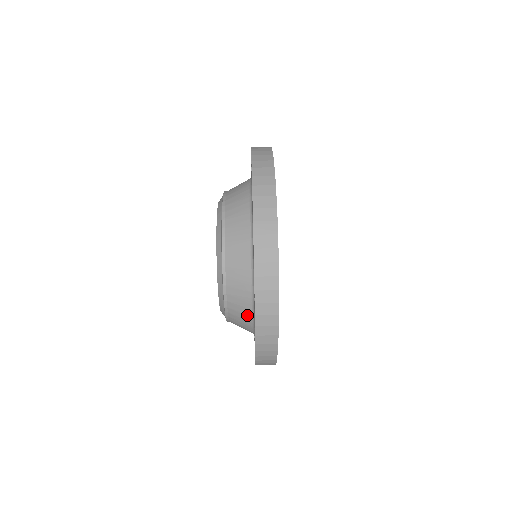
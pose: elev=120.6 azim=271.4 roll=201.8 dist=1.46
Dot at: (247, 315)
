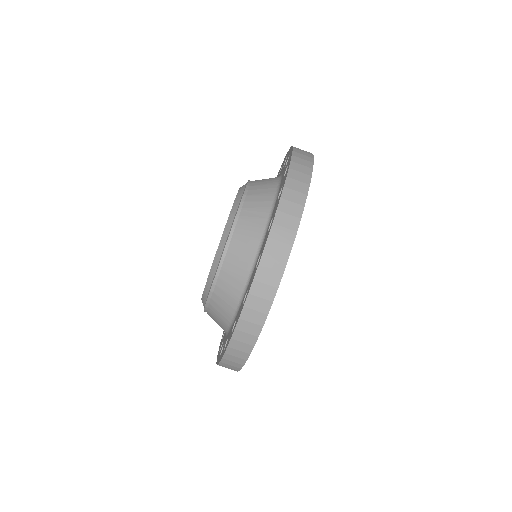
Dot at: (228, 313)
